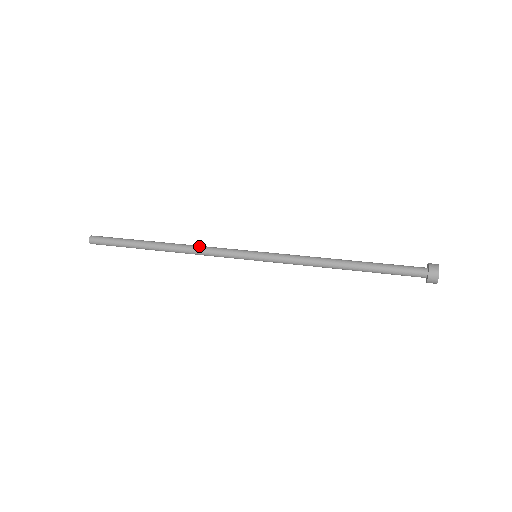
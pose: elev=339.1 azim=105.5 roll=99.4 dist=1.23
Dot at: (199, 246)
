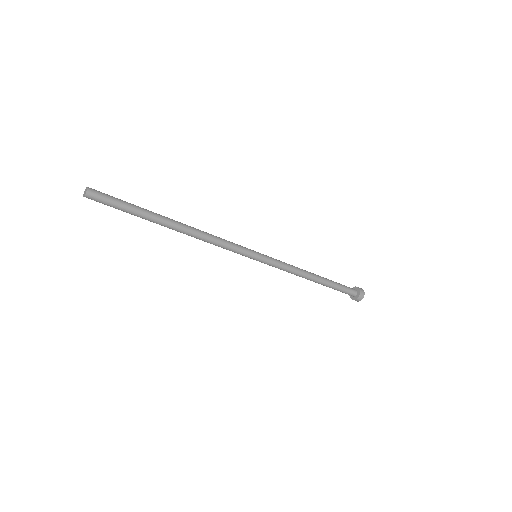
Dot at: occluded
